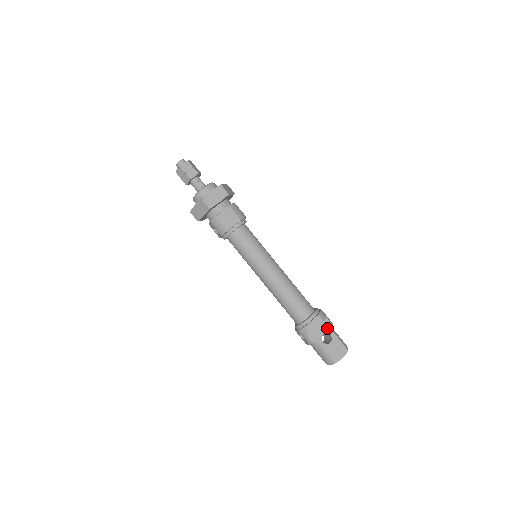
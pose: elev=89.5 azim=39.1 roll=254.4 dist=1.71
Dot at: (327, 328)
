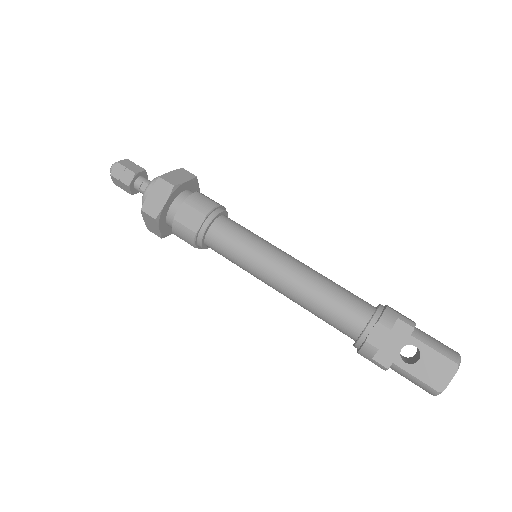
Dot at: (405, 336)
